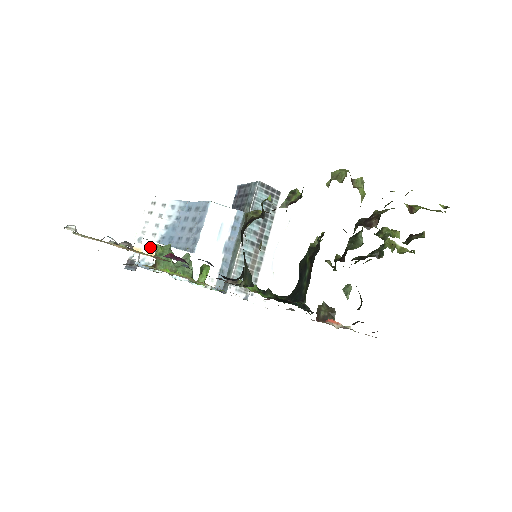
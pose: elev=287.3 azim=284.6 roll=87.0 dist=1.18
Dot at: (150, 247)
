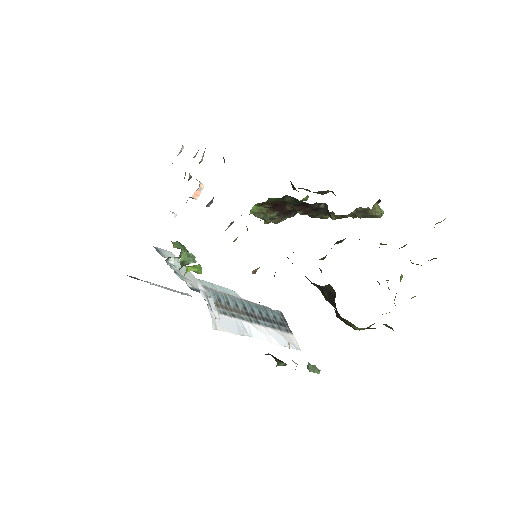
Dot at: occluded
